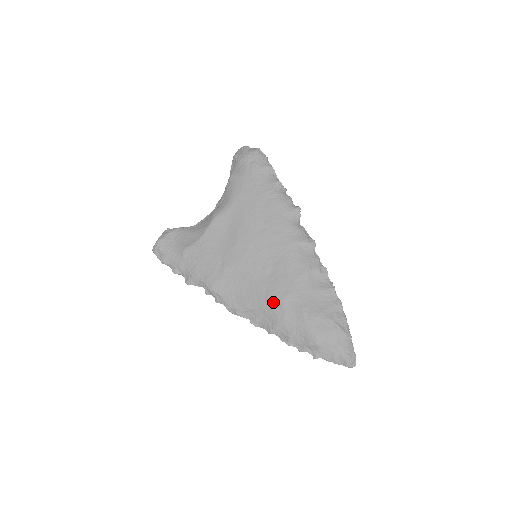
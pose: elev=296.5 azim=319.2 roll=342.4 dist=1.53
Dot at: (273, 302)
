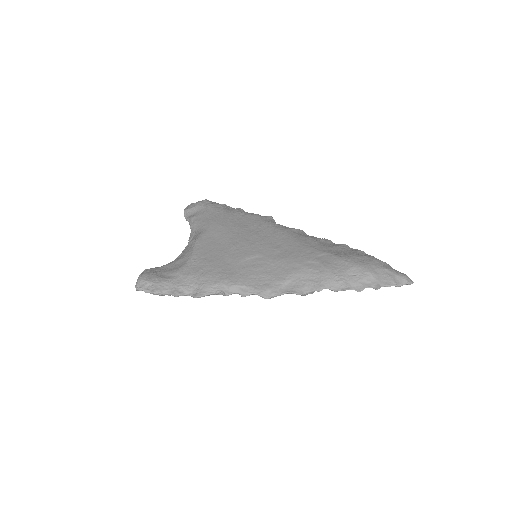
Dot at: (305, 263)
